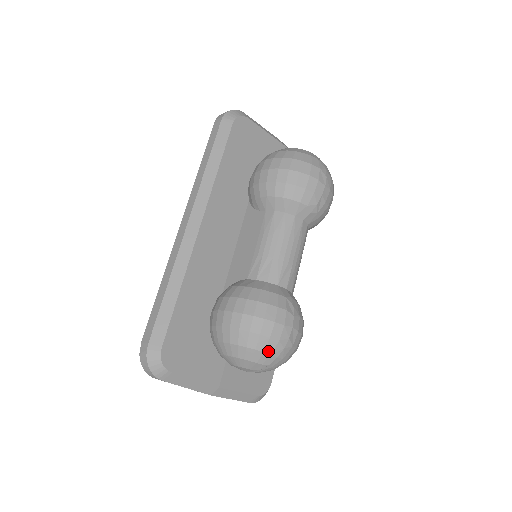
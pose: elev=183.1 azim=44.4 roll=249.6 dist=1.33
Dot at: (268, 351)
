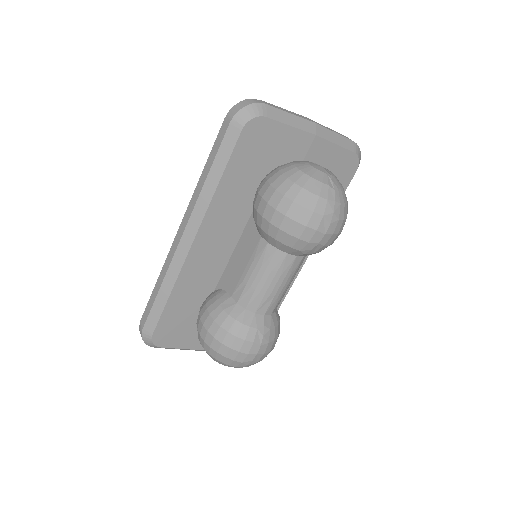
Dot at: (233, 365)
